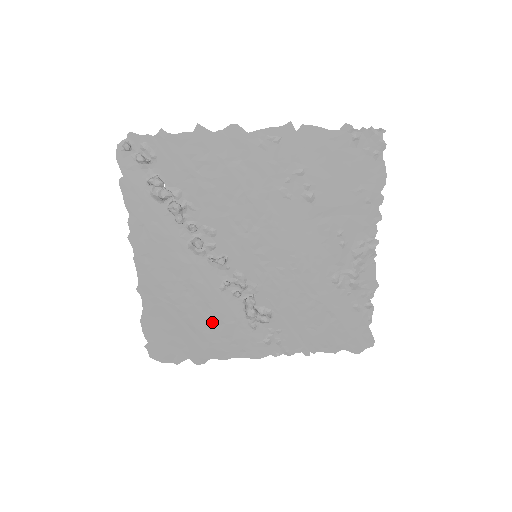
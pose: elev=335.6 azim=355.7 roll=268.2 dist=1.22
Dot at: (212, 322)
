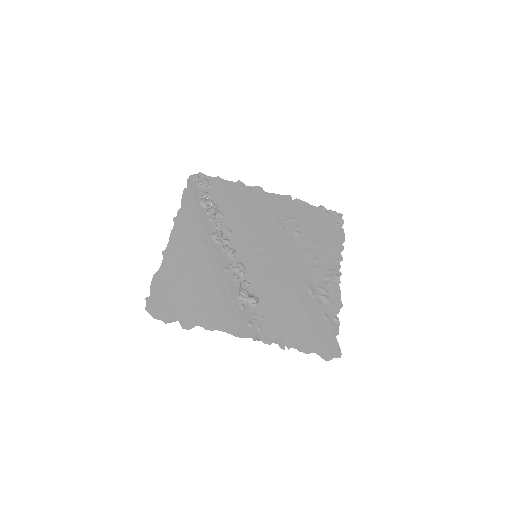
Dot at: (210, 293)
